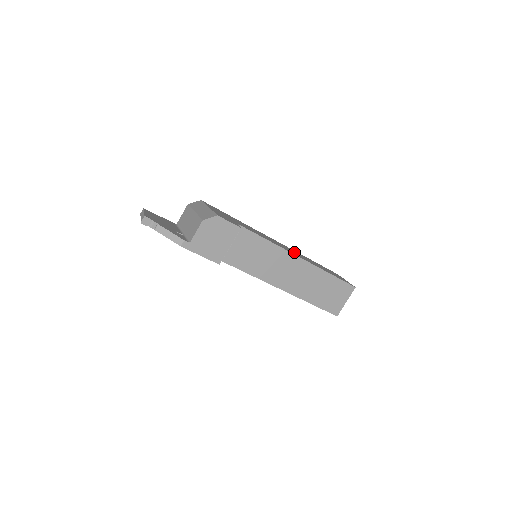
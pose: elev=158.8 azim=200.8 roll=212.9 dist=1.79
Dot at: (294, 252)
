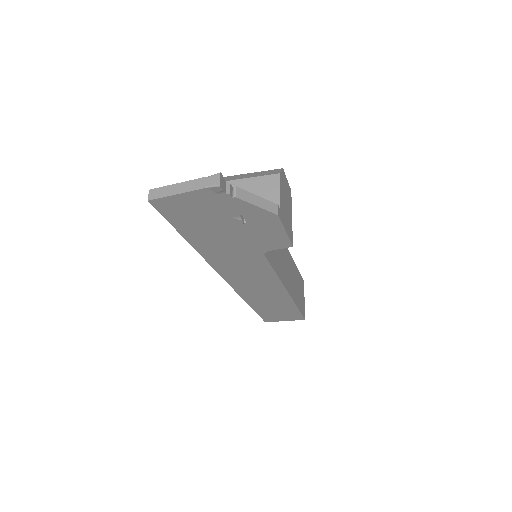
Dot at: occluded
